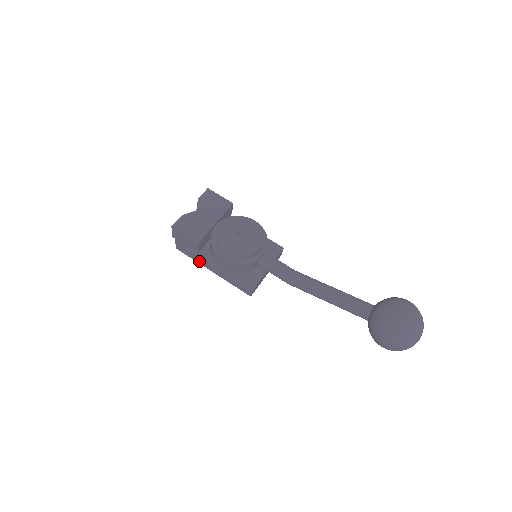
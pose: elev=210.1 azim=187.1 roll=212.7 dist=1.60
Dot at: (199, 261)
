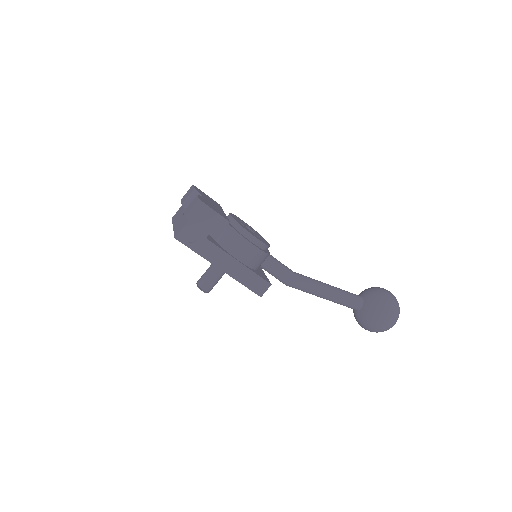
Dot at: (207, 254)
